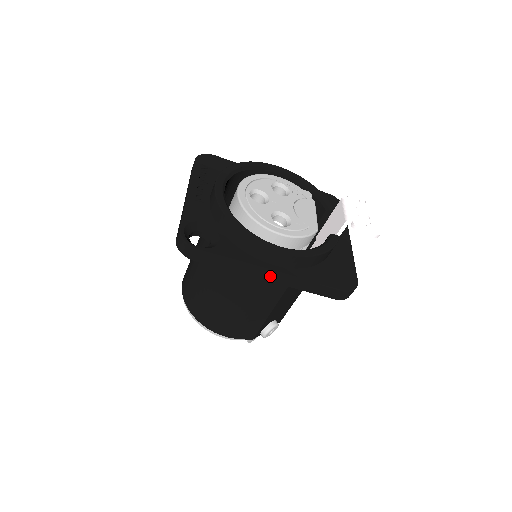
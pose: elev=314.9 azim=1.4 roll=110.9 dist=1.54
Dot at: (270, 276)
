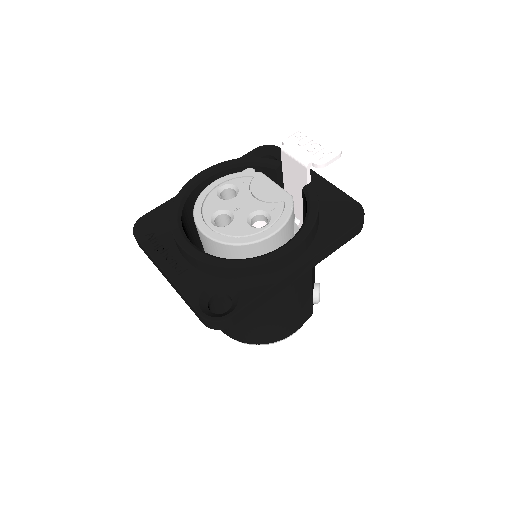
Dot at: (299, 273)
